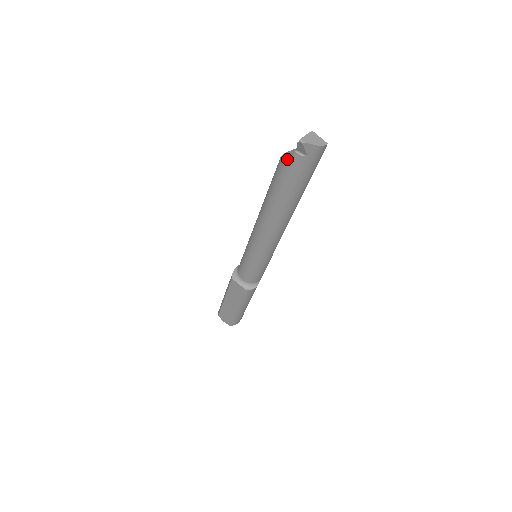
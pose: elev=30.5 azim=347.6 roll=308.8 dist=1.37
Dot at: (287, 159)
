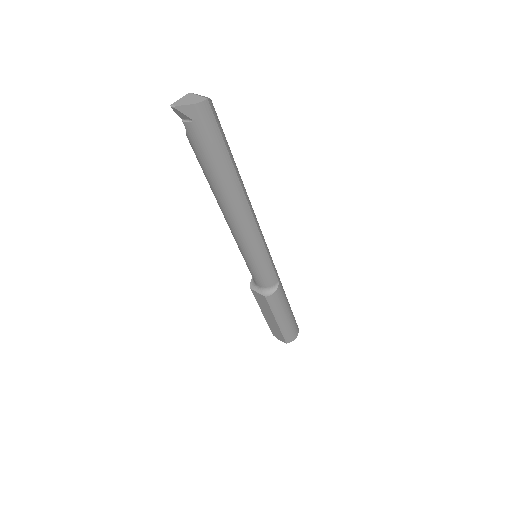
Dot at: (187, 134)
